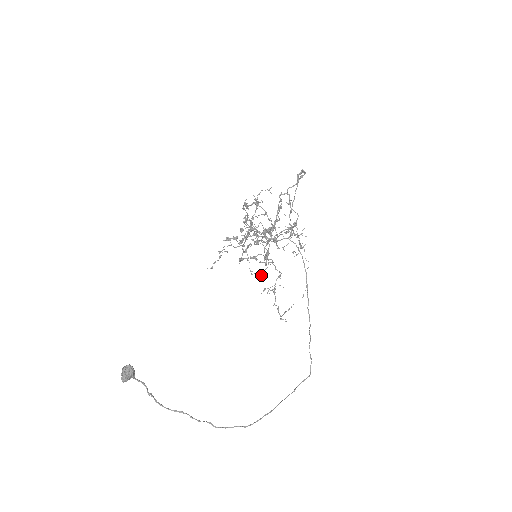
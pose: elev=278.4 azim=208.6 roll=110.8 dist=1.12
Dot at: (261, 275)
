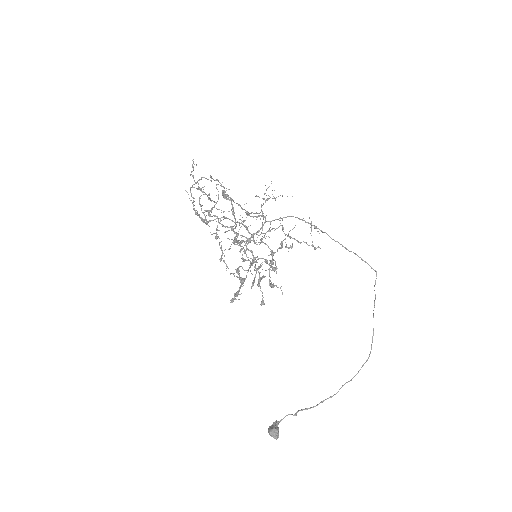
Dot at: (276, 268)
